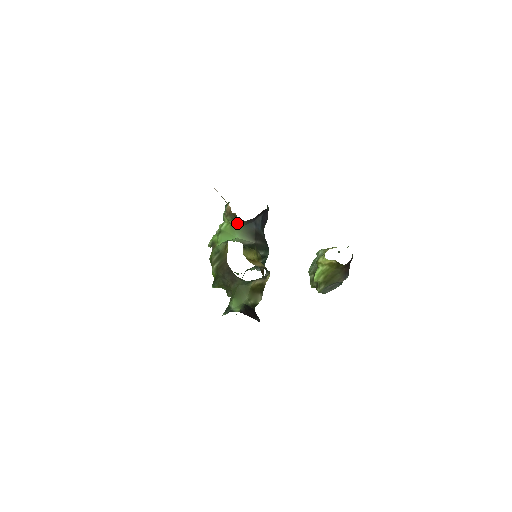
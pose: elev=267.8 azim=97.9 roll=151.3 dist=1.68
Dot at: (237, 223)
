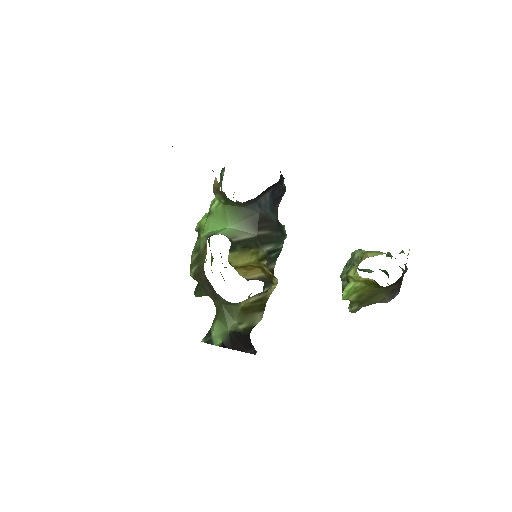
Dot at: (231, 203)
